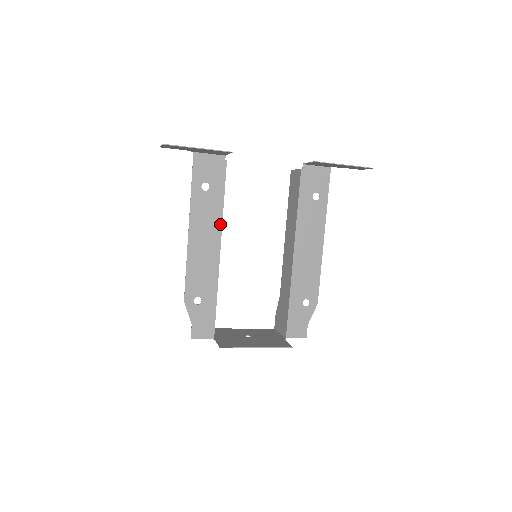
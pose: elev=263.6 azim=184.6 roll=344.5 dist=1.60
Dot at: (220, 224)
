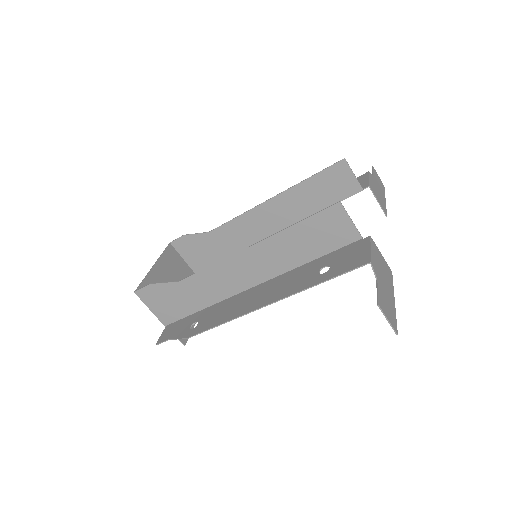
Dot at: (283, 276)
